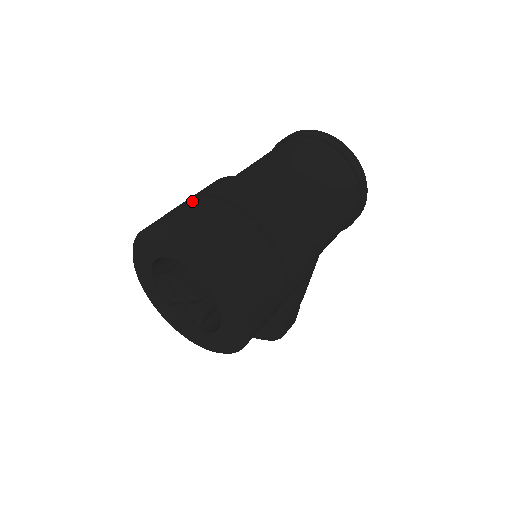
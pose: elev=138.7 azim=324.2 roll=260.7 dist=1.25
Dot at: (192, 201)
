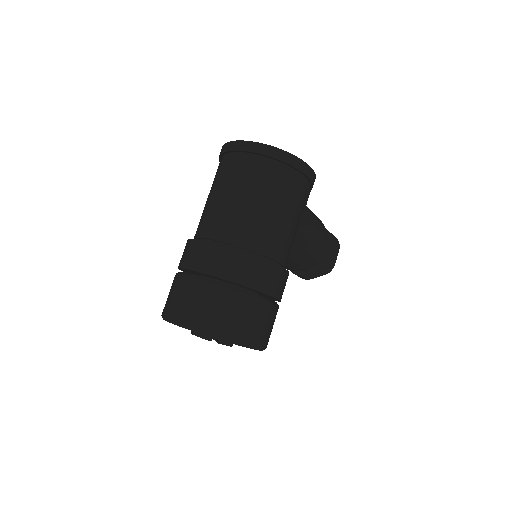
Dot at: (175, 280)
